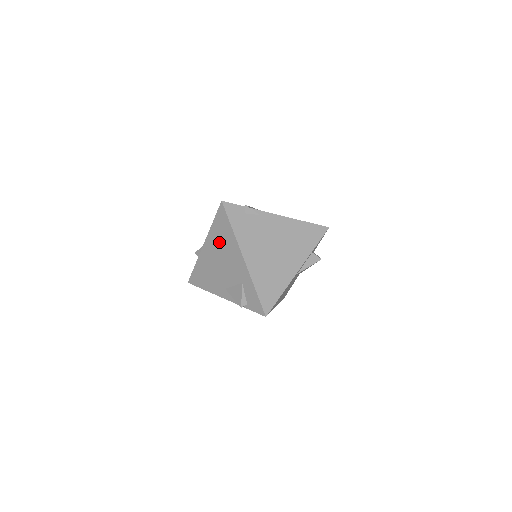
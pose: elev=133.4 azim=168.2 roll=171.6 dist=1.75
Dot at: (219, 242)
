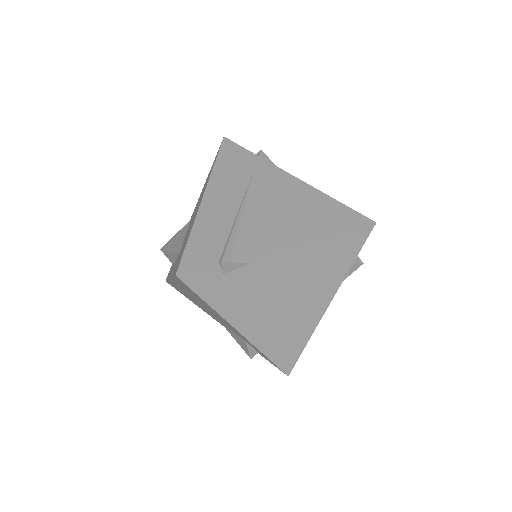
Dot at: (193, 296)
